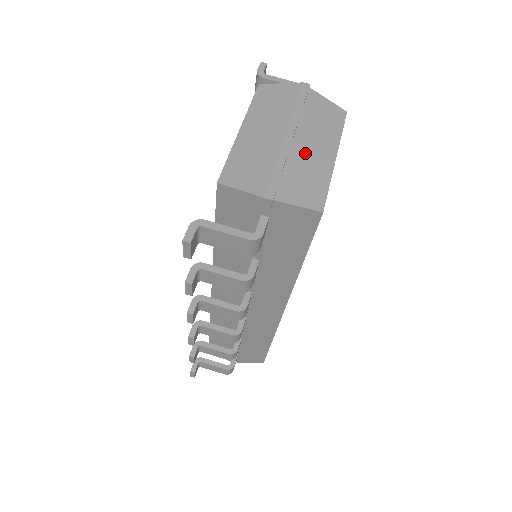
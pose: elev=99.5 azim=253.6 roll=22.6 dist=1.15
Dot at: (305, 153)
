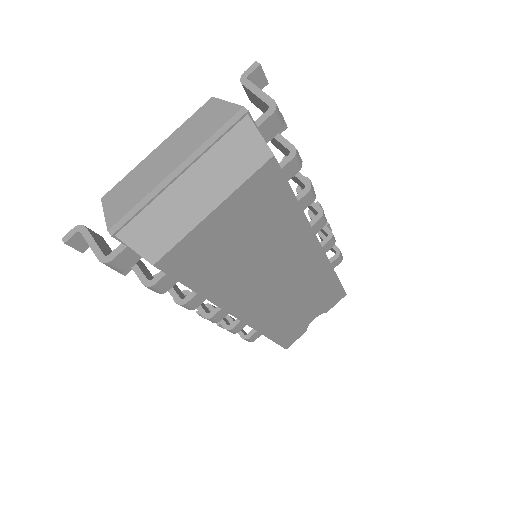
Dot at: (182, 195)
